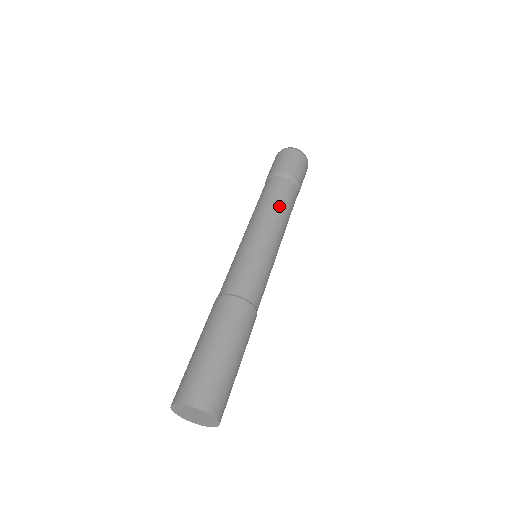
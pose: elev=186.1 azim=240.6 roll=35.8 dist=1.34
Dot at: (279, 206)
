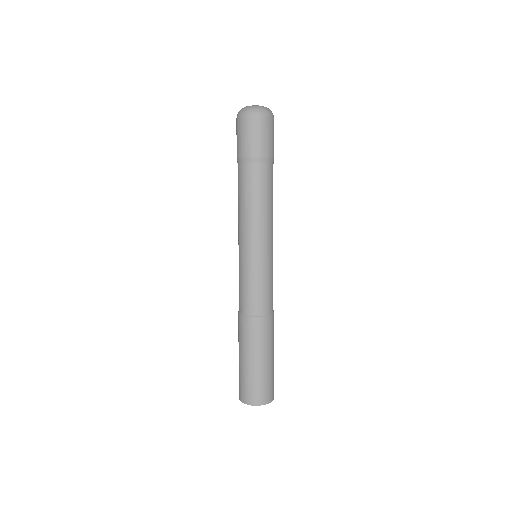
Dot at: (269, 204)
